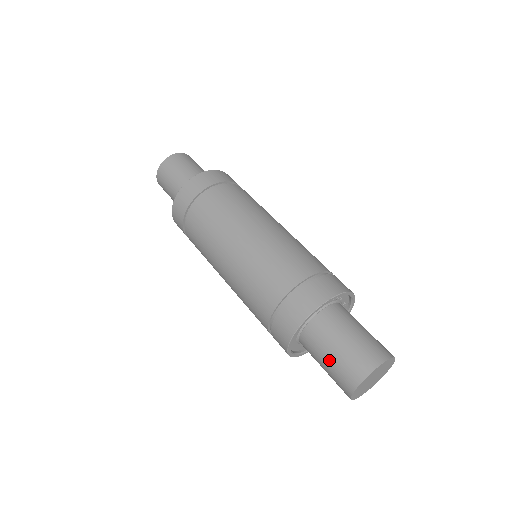
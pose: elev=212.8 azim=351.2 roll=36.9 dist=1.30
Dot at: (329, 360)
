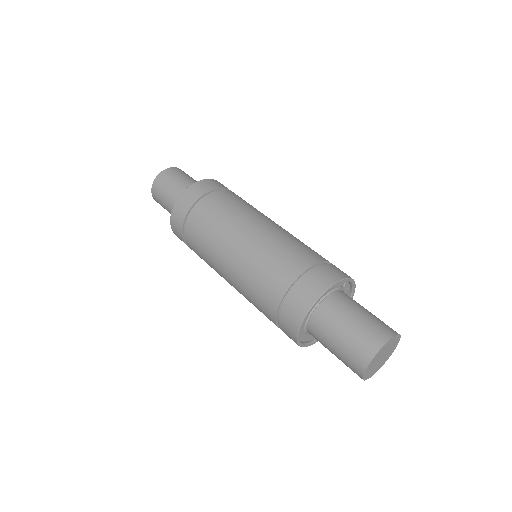
Dot at: (346, 331)
